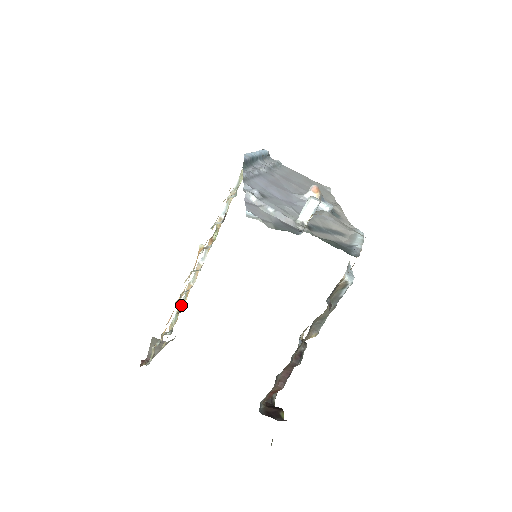
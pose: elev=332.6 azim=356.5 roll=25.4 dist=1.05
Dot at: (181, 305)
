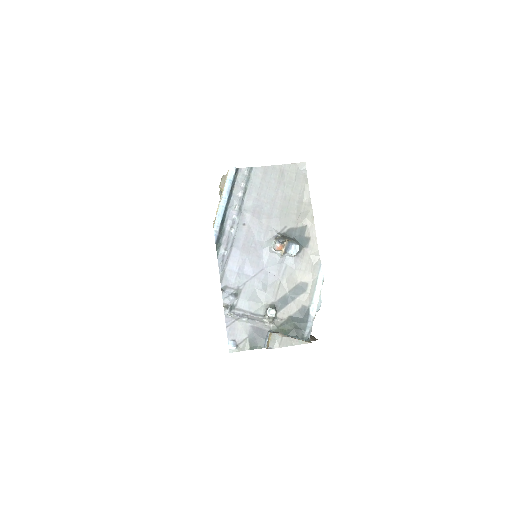
Dot at: occluded
